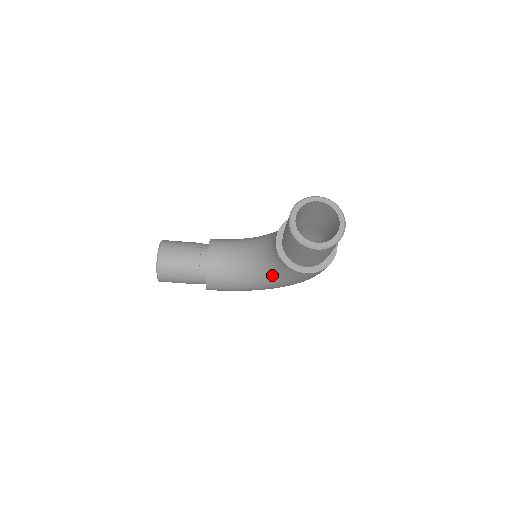
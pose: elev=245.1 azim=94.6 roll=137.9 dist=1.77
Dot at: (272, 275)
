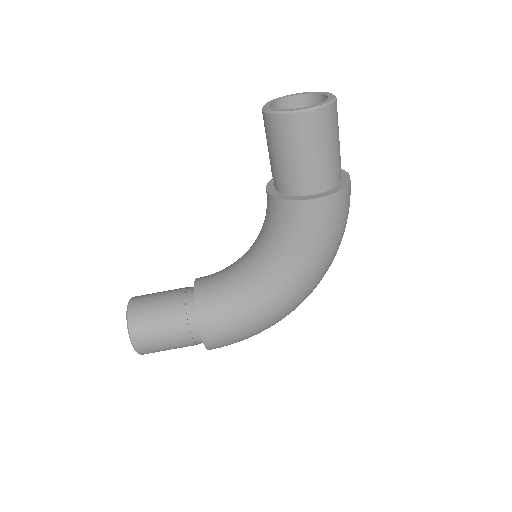
Dot at: (279, 252)
